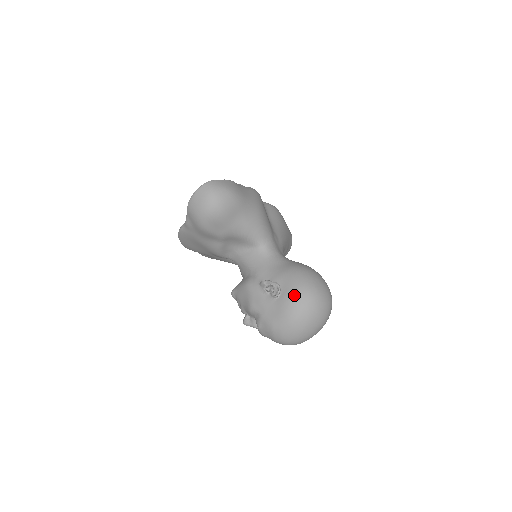
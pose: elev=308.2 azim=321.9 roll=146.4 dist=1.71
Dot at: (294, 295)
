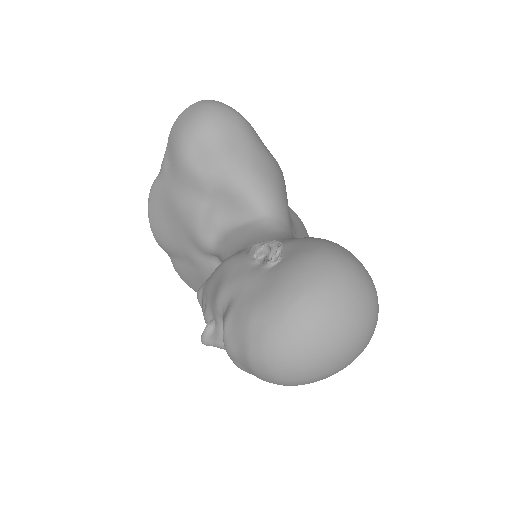
Dot at: (306, 257)
